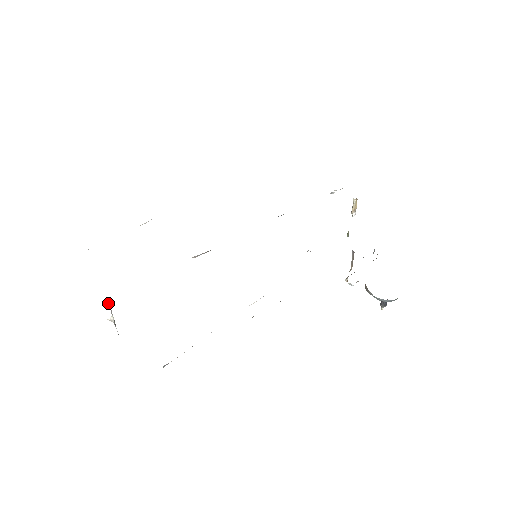
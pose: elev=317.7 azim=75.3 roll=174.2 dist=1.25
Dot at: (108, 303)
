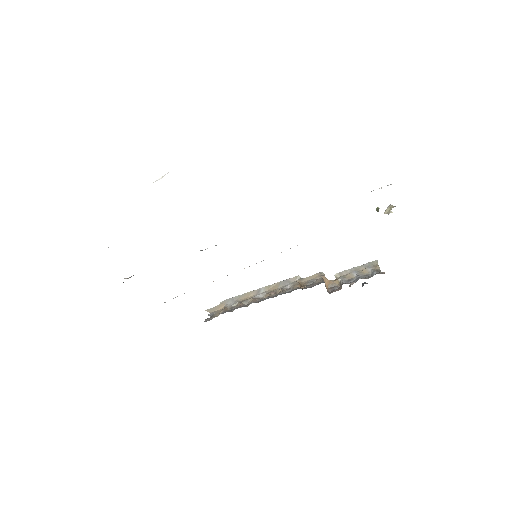
Dot at: occluded
